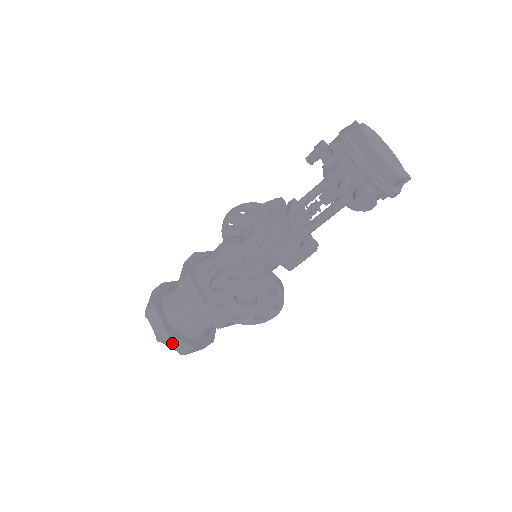
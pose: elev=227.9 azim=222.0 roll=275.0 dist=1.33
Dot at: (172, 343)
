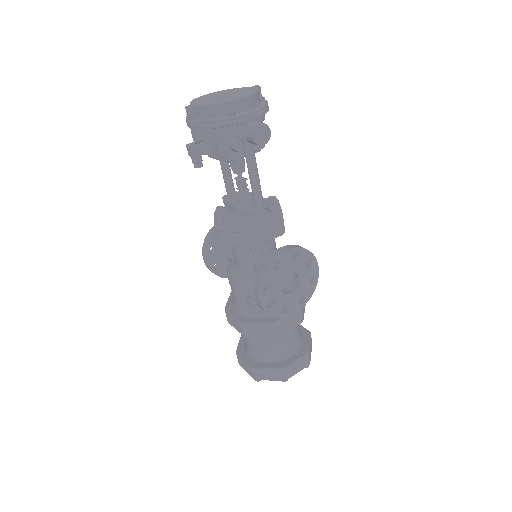
Dot at: (294, 369)
